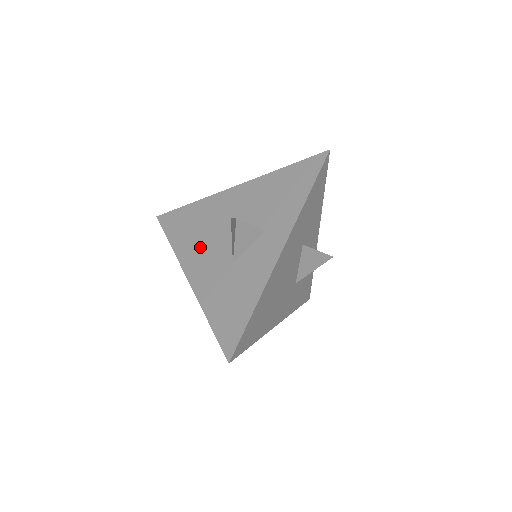
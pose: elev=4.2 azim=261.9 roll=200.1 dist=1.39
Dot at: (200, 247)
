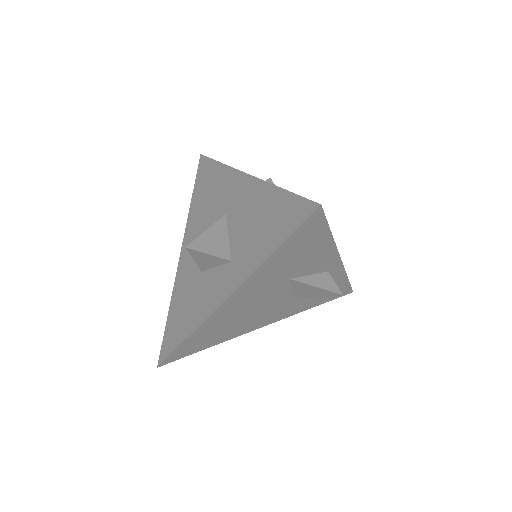
Dot at: (199, 227)
